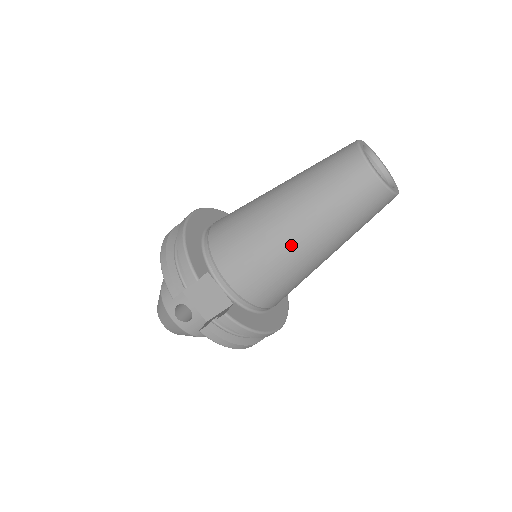
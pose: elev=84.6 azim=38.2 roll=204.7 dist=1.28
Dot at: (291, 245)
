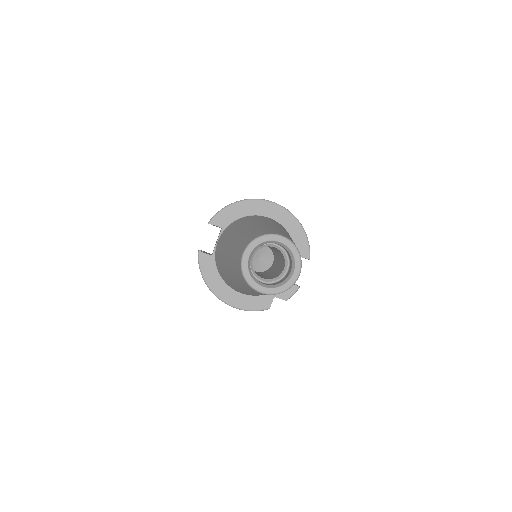
Dot at: (225, 252)
